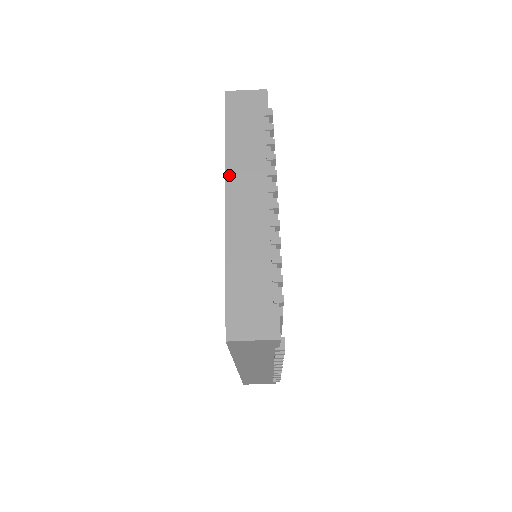
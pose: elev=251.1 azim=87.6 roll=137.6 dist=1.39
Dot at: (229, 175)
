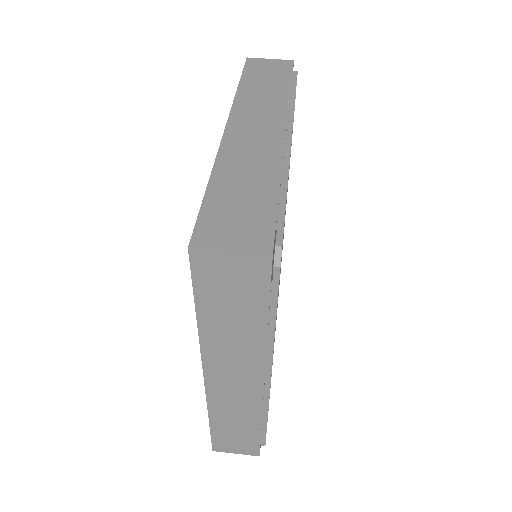
Dot at: occluded
